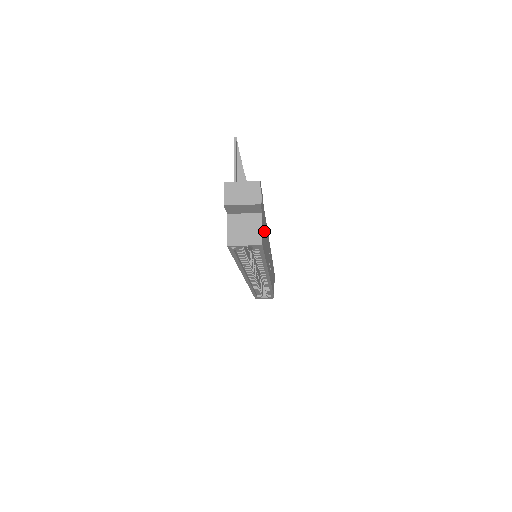
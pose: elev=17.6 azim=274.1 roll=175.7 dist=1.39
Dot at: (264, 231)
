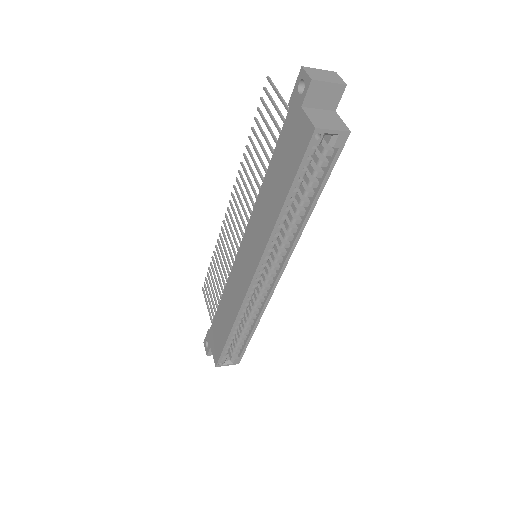
Dot at: occluded
